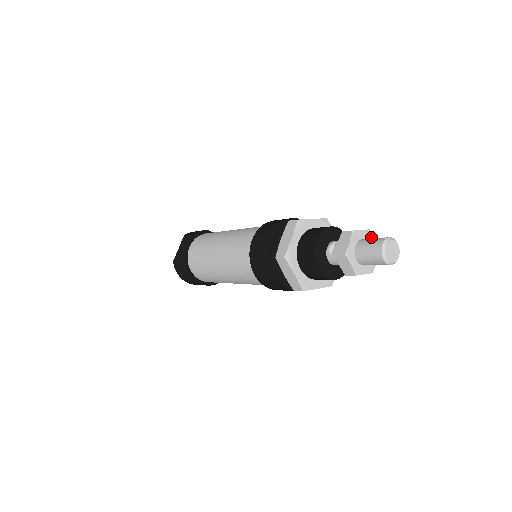
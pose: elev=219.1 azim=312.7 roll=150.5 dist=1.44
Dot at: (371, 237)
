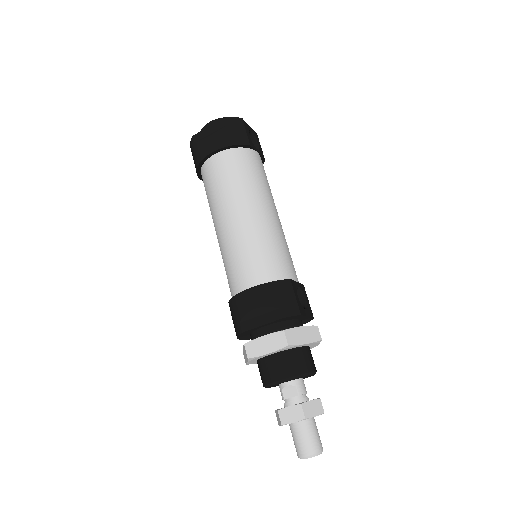
Dot at: occluded
